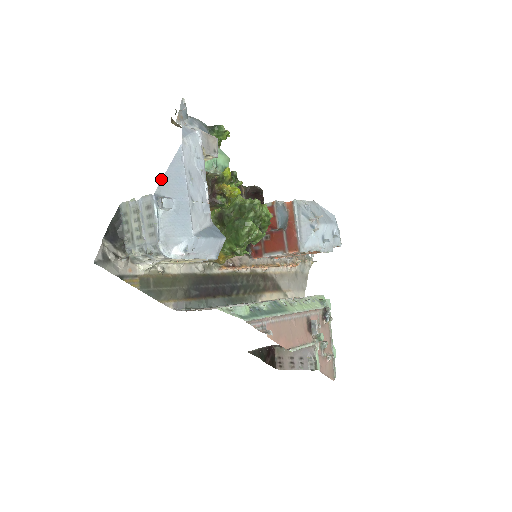
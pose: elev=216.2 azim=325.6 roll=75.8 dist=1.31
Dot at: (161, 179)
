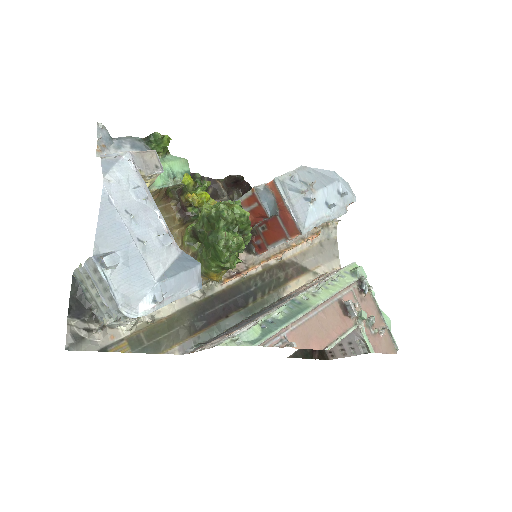
Dot at: (95, 235)
